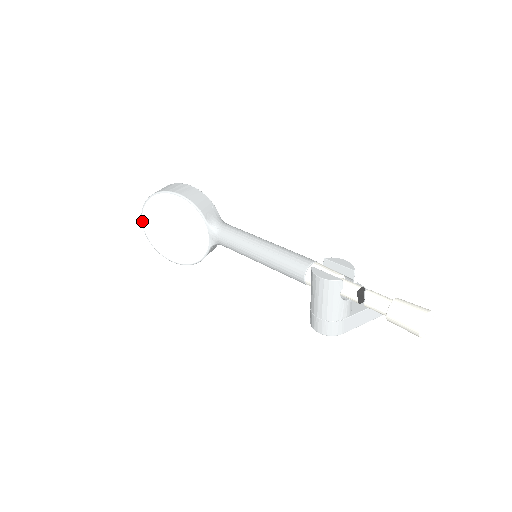
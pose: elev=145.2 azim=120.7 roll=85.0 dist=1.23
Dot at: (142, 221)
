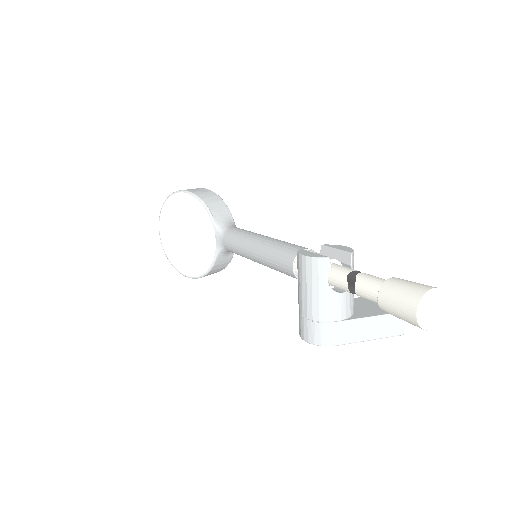
Dot at: (159, 228)
